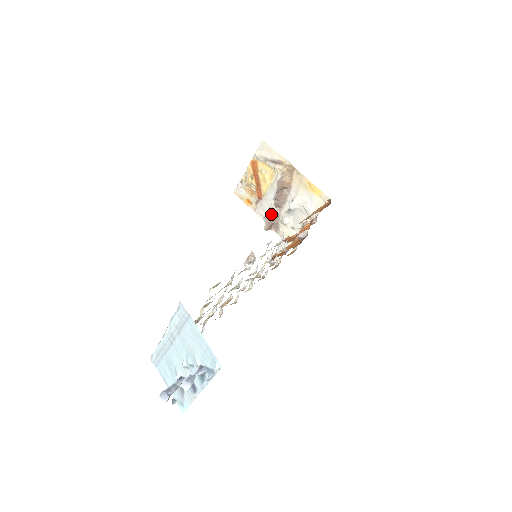
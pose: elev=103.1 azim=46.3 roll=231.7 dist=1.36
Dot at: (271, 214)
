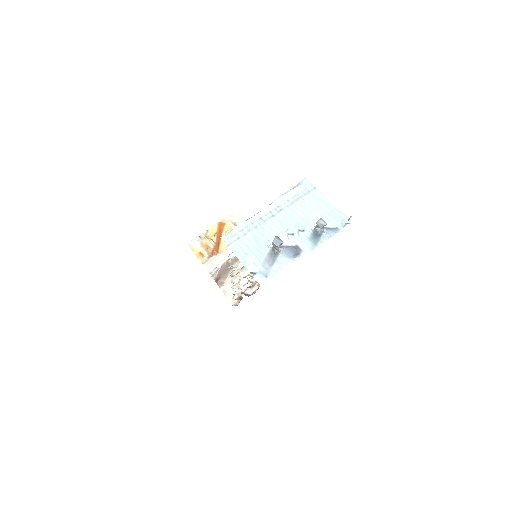
Dot at: (226, 266)
